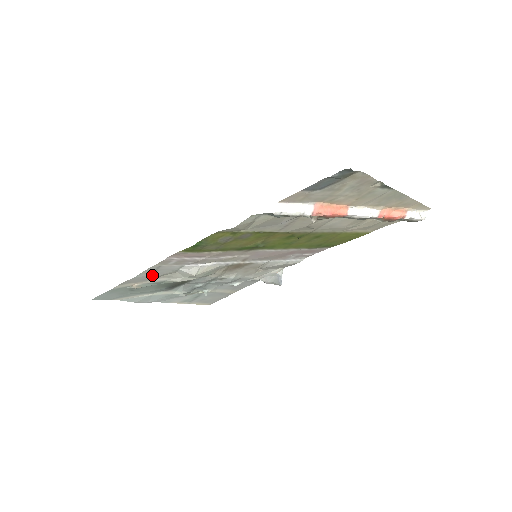
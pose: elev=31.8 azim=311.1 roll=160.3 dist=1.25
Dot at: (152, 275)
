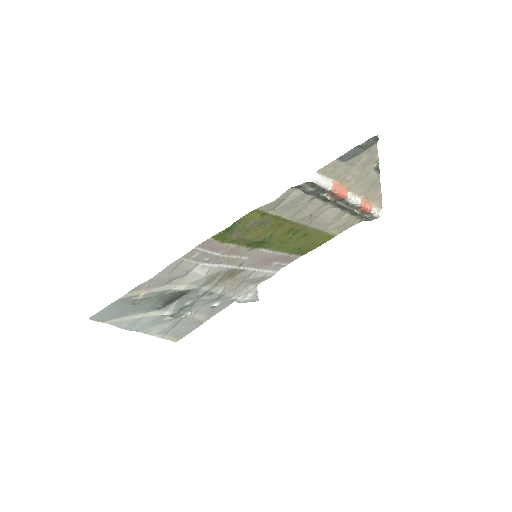
Dot at: (166, 277)
